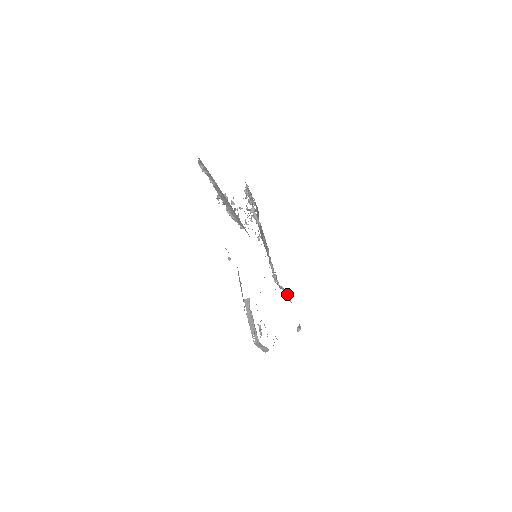
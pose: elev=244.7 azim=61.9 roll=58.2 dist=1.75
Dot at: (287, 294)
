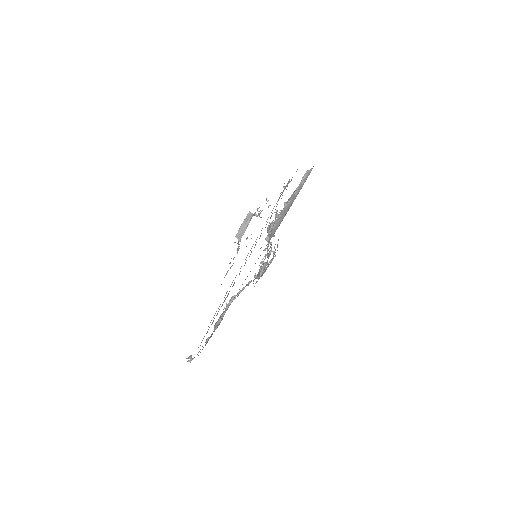
Dot at: occluded
